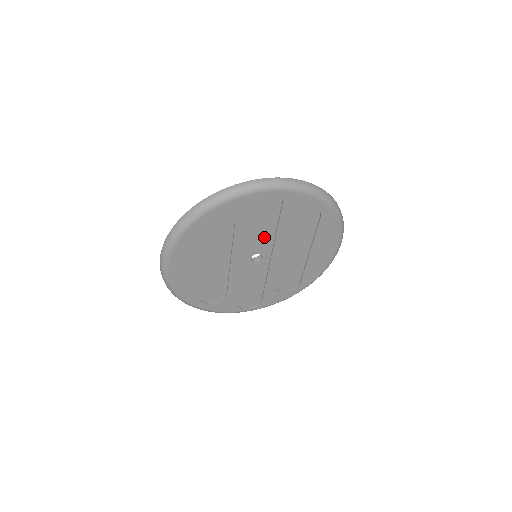
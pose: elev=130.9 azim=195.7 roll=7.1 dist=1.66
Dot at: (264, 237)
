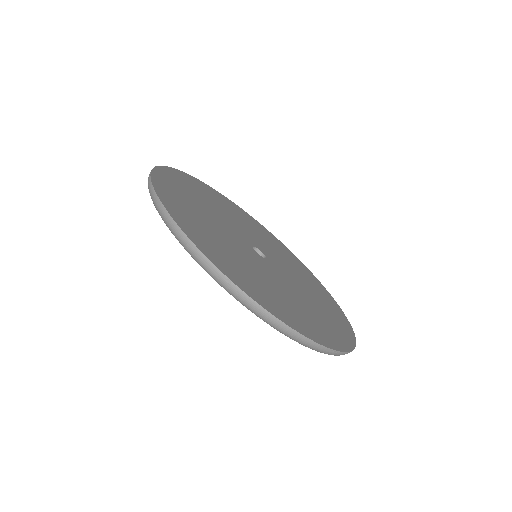
Dot at: occluded
